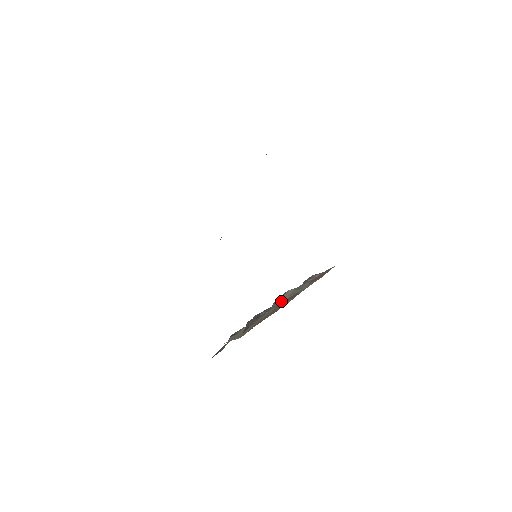
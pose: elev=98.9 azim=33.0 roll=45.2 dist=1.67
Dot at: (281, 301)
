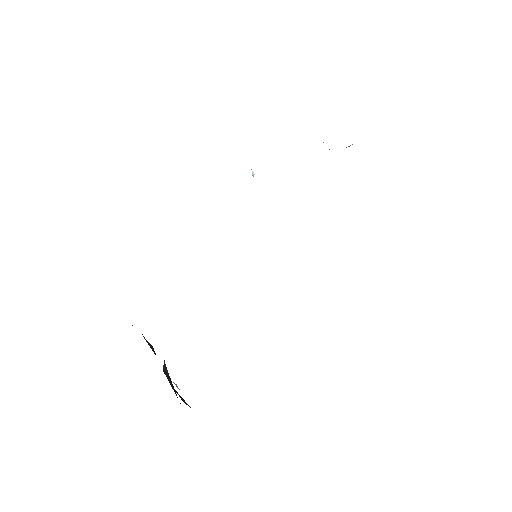
Dot at: occluded
